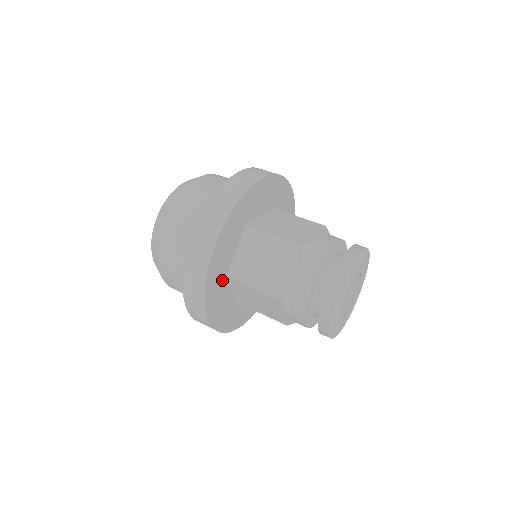
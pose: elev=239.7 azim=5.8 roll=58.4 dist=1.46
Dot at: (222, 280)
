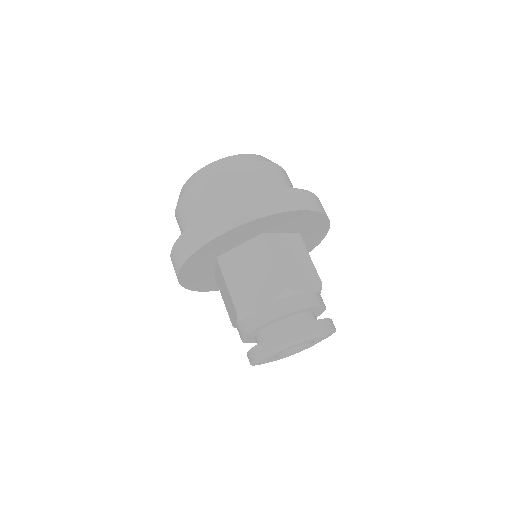
Dot at: (211, 258)
